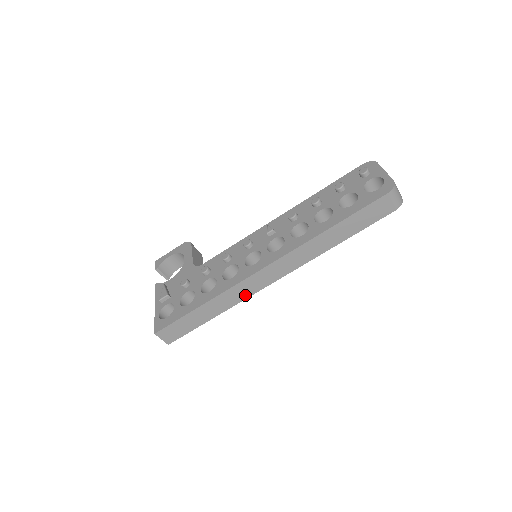
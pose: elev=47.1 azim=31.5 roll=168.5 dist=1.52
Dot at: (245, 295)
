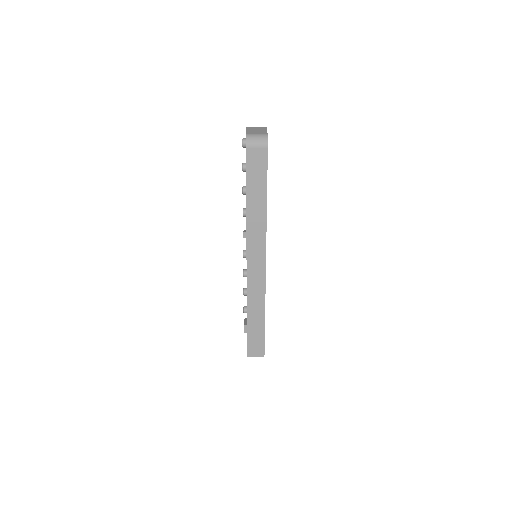
Dot at: (261, 289)
